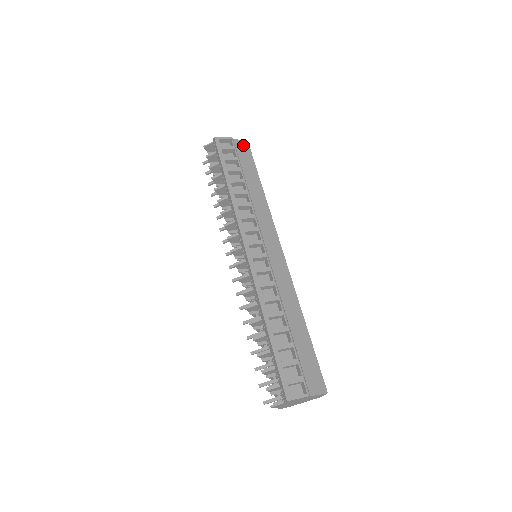
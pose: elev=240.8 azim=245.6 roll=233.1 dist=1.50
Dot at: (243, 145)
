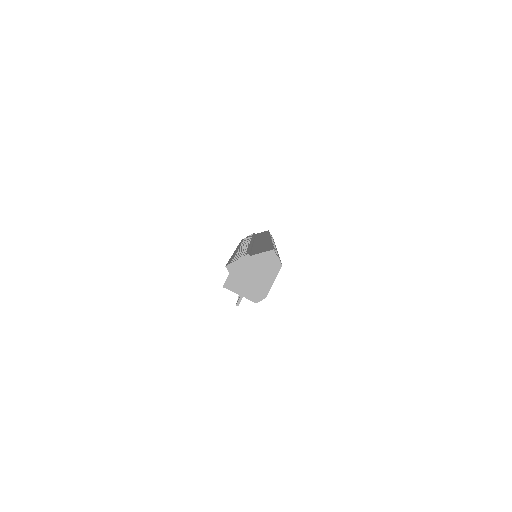
Dot at: occluded
